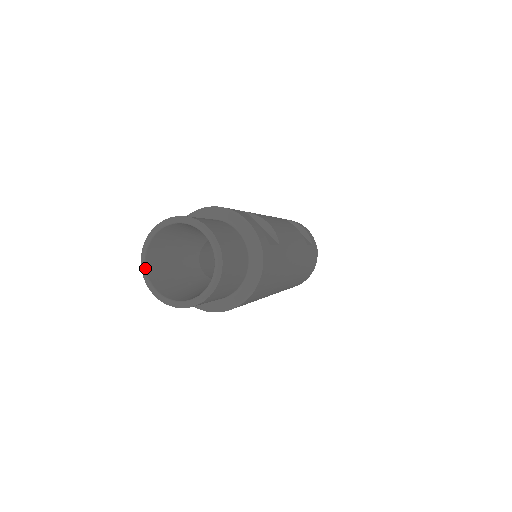
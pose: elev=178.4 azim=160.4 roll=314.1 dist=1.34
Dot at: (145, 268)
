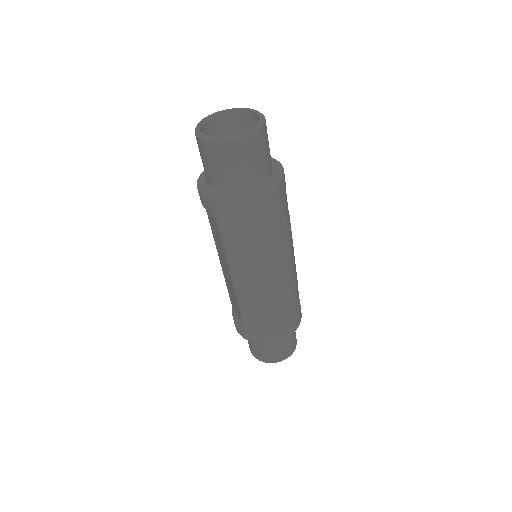
Dot at: (201, 123)
